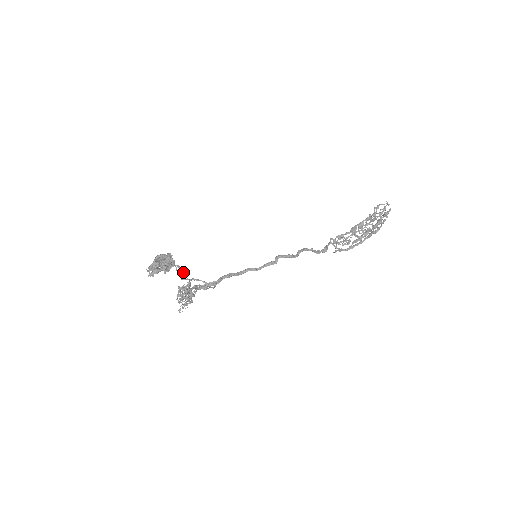
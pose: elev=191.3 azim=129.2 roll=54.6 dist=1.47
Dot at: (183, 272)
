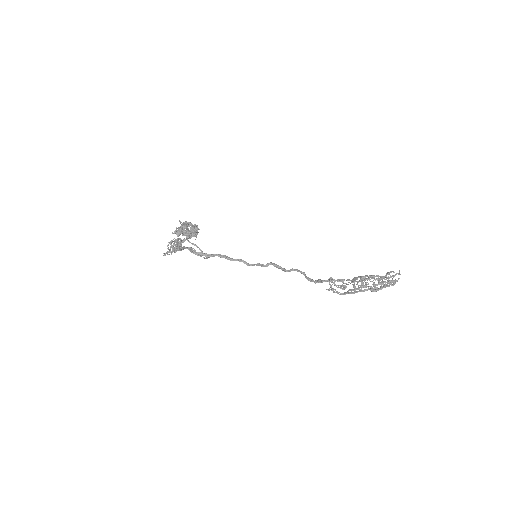
Dot at: occluded
